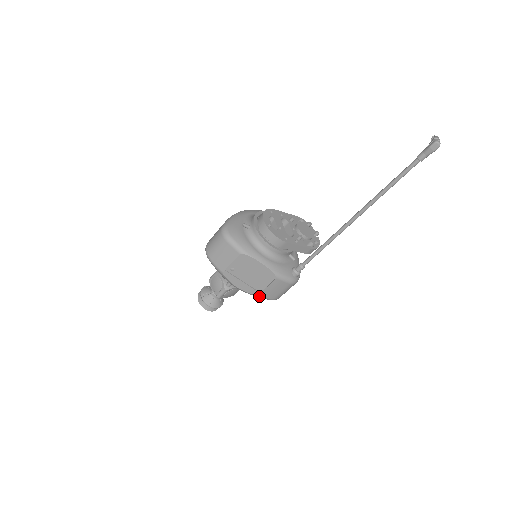
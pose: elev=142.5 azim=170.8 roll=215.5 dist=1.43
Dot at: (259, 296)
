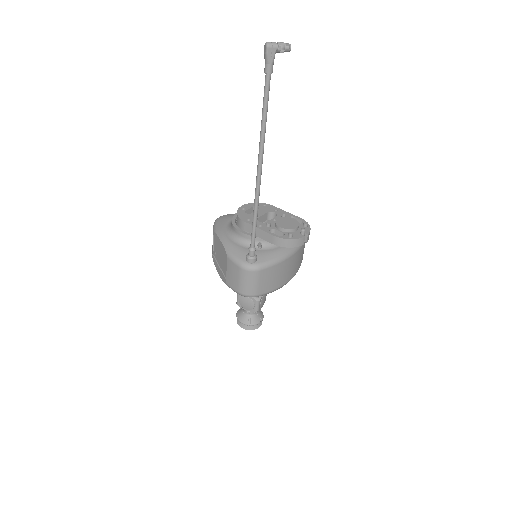
Dot at: (227, 285)
